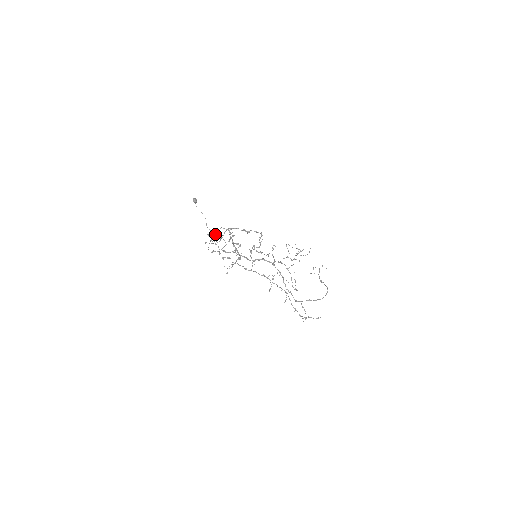
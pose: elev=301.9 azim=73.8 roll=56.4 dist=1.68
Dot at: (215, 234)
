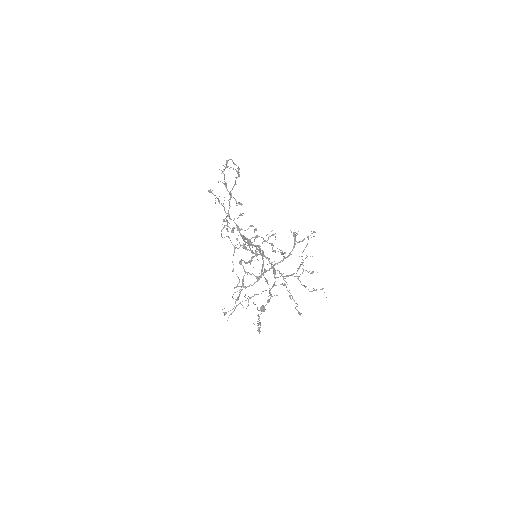
Dot at: (245, 297)
